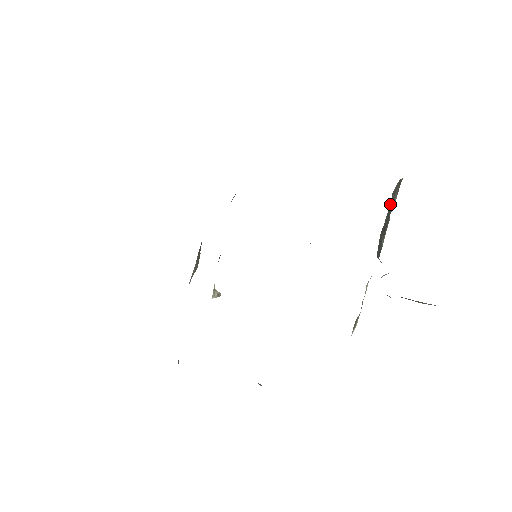
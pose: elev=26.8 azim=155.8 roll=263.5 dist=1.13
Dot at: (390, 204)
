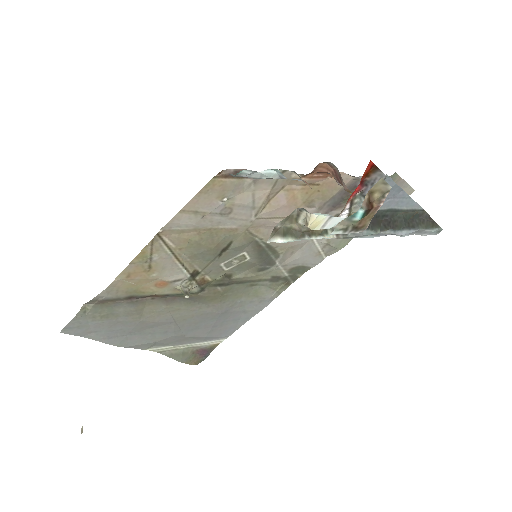
Dot at: (411, 220)
